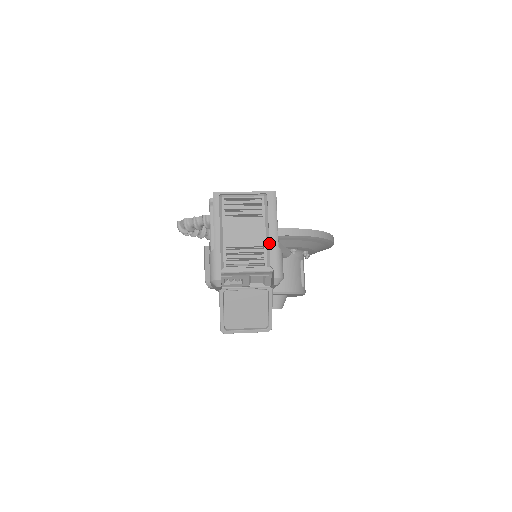
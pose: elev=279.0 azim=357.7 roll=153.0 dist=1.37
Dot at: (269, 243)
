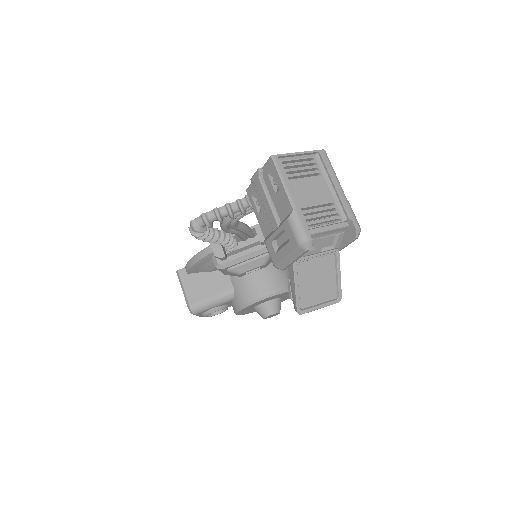
Dot at: (339, 197)
